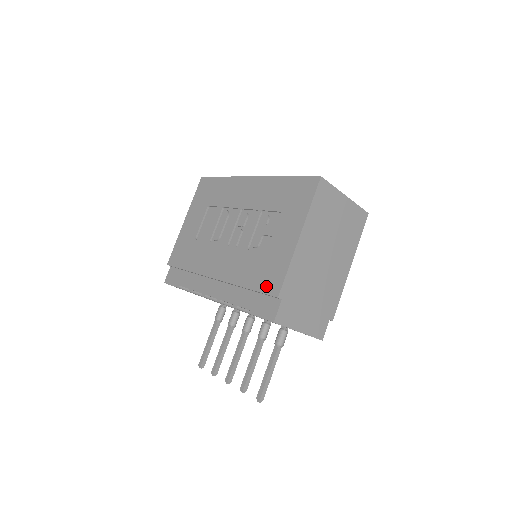
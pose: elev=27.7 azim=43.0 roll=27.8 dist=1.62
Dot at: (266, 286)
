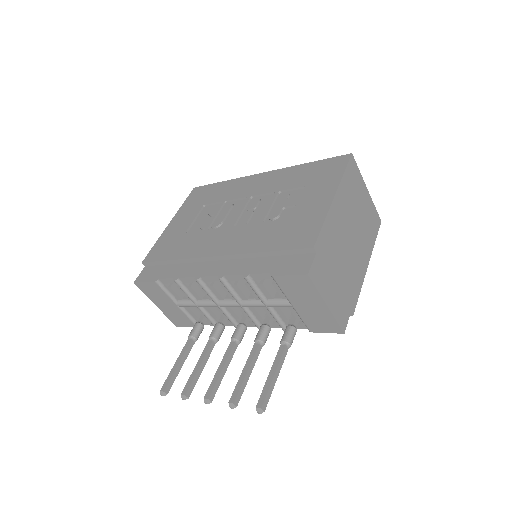
Dot at: (295, 242)
